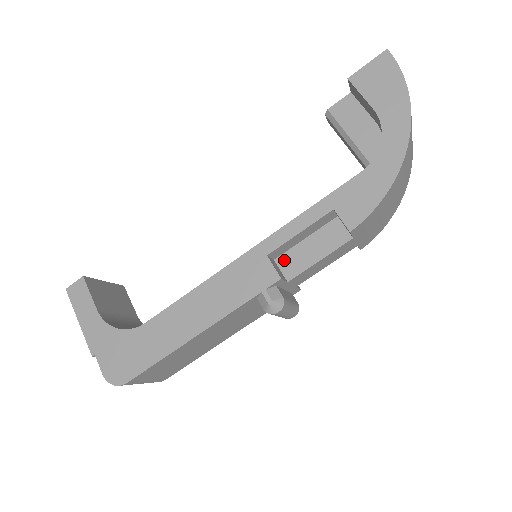
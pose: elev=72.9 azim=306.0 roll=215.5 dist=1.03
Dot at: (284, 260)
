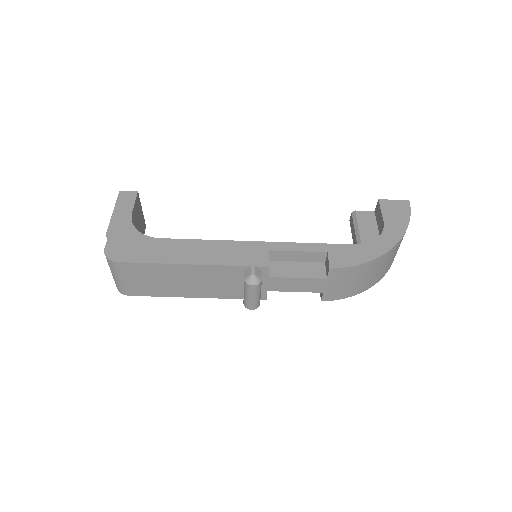
Dot at: (275, 264)
